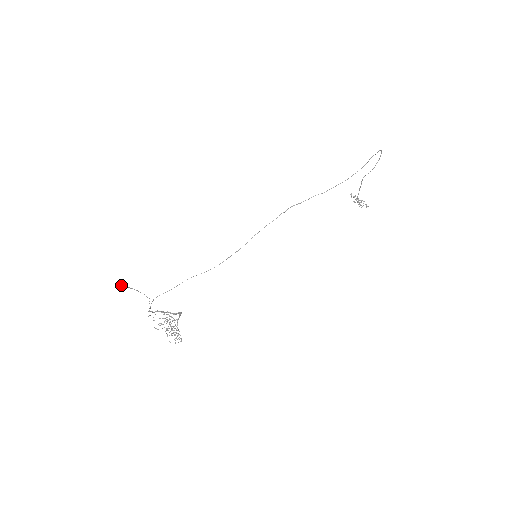
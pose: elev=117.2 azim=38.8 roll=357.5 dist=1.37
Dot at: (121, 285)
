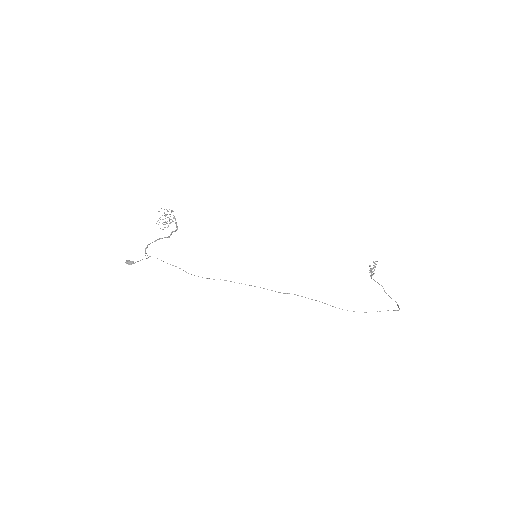
Dot at: (130, 263)
